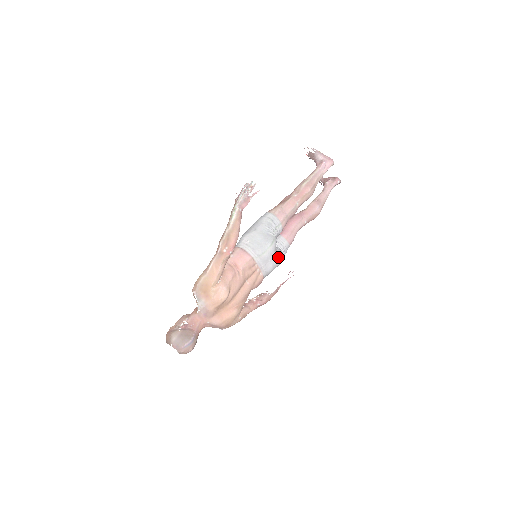
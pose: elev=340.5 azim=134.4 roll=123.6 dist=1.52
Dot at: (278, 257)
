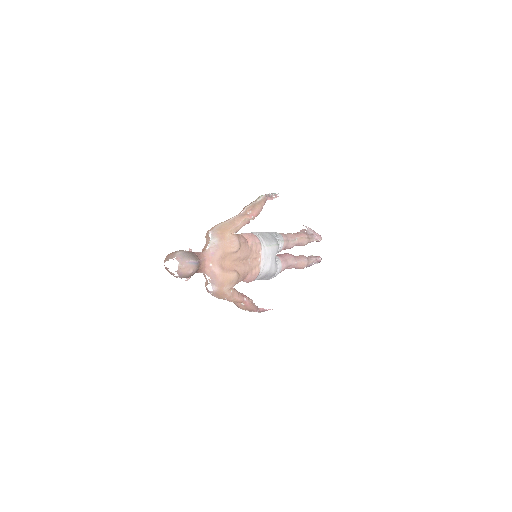
Dot at: (275, 264)
